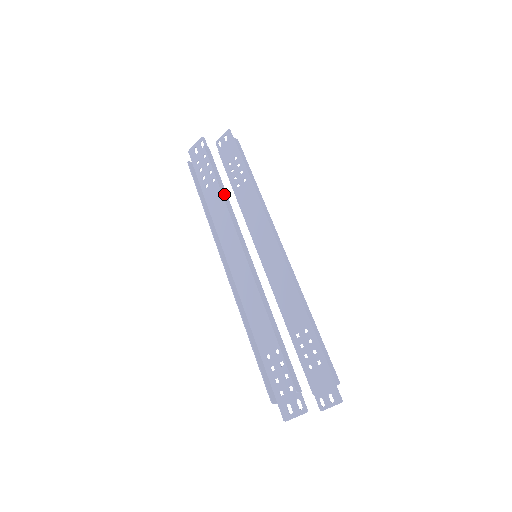
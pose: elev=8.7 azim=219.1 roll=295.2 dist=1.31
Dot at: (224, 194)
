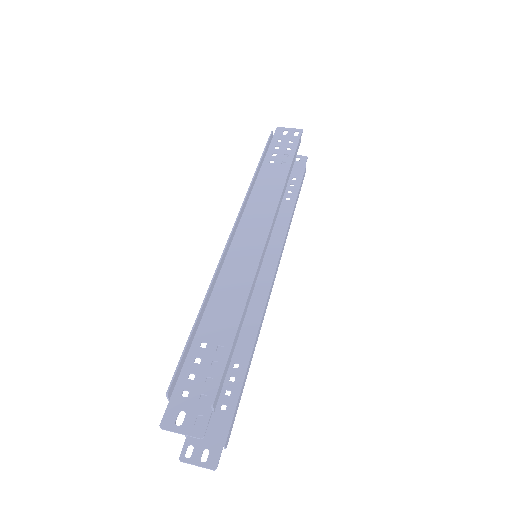
Dot at: (287, 179)
